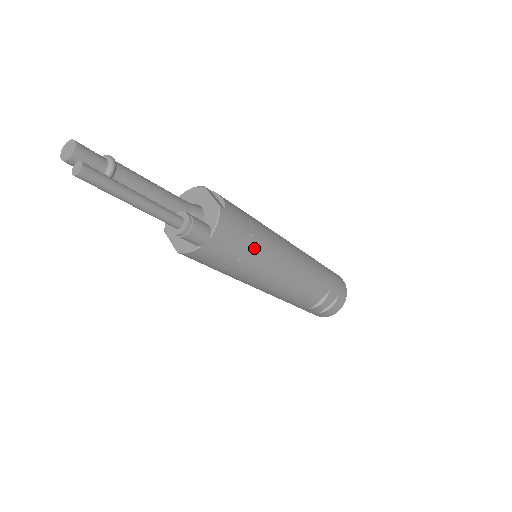
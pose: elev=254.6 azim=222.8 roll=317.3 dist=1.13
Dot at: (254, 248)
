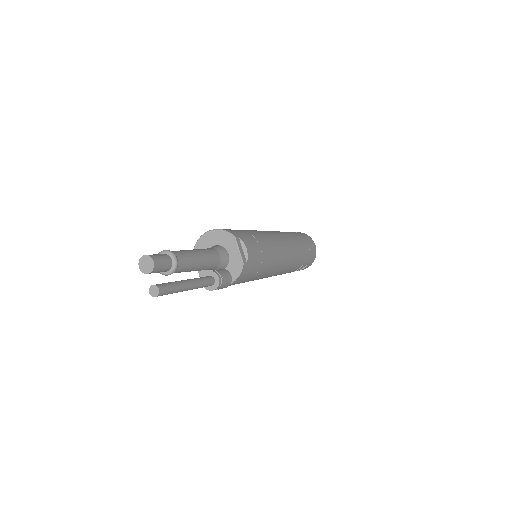
Dot at: (258, 275)
